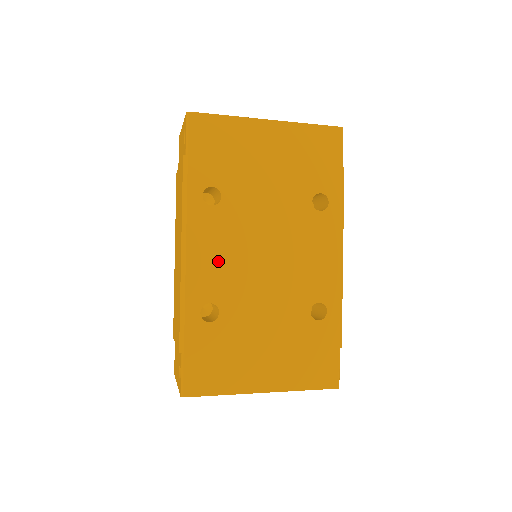
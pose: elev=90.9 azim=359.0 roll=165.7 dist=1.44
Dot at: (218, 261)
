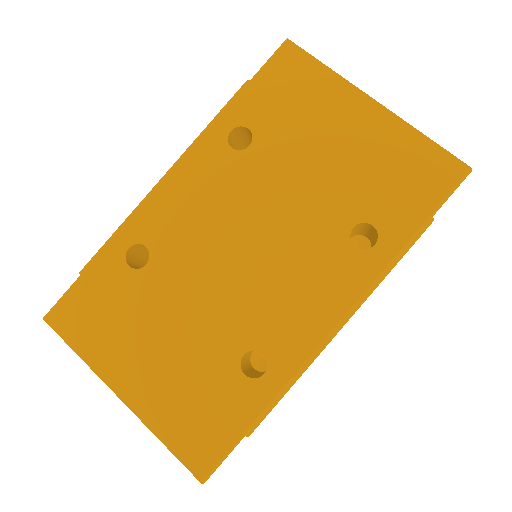
Dot at: (190, 210)
